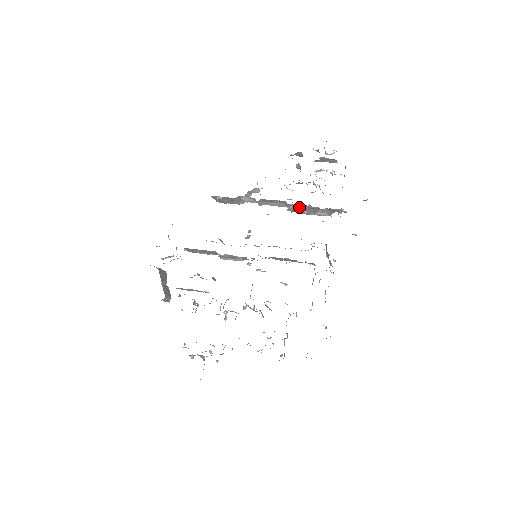
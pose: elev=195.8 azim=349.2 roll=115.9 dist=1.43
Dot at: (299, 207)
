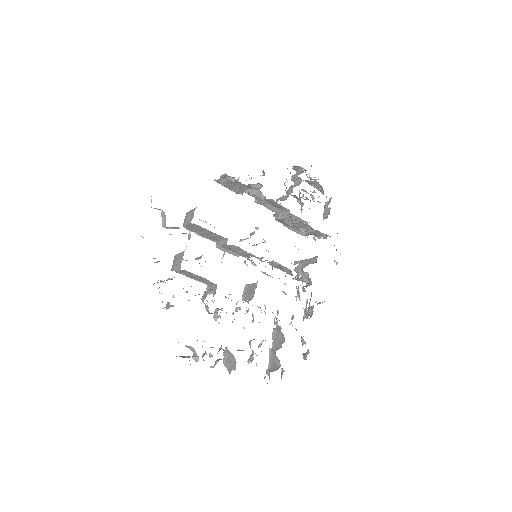
Dot at: (294, 220)
